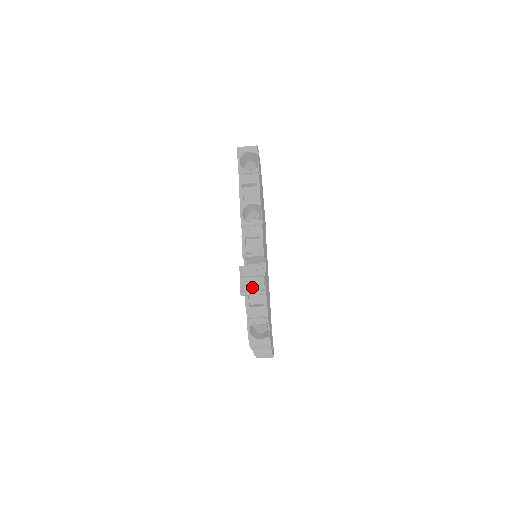
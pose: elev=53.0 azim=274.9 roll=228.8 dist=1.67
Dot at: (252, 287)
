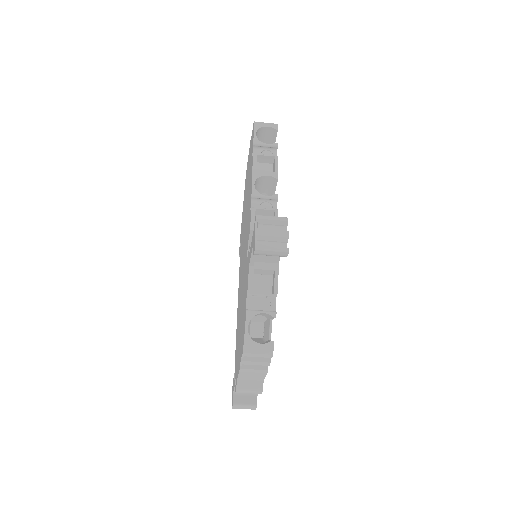
Dot at: occluded
